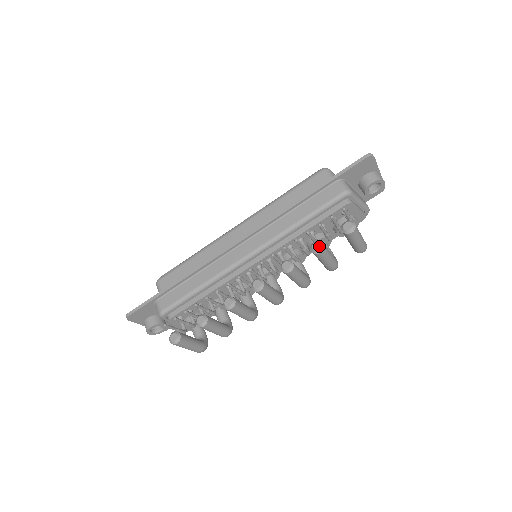
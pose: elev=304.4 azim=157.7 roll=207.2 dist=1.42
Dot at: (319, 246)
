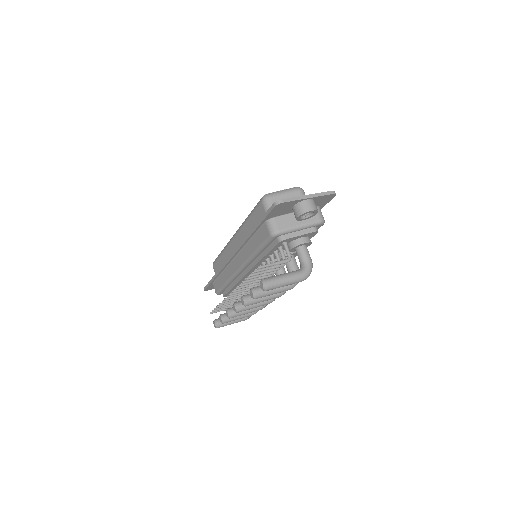
Dot at: (252, 295)
